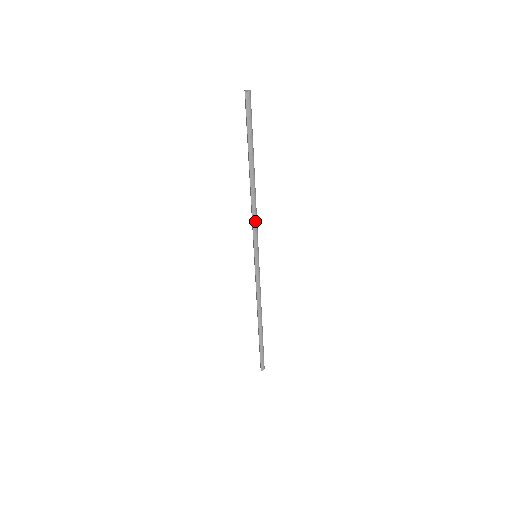
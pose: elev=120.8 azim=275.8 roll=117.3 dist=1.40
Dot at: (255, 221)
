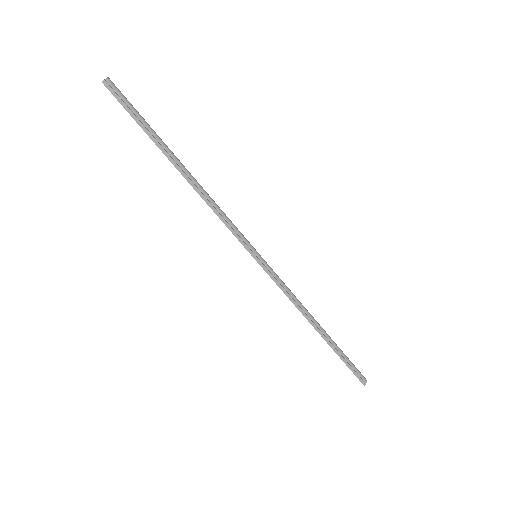
Dot at: (223, 217)
